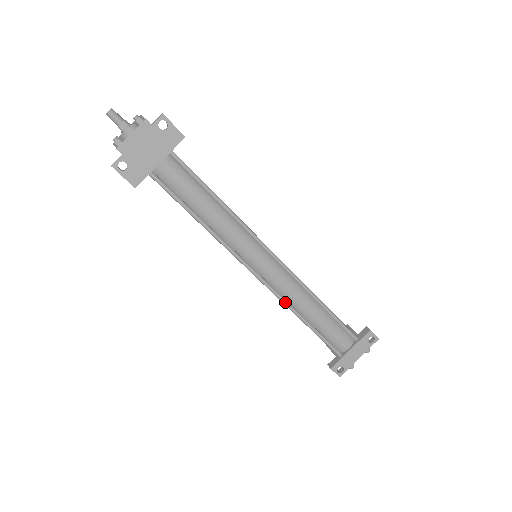
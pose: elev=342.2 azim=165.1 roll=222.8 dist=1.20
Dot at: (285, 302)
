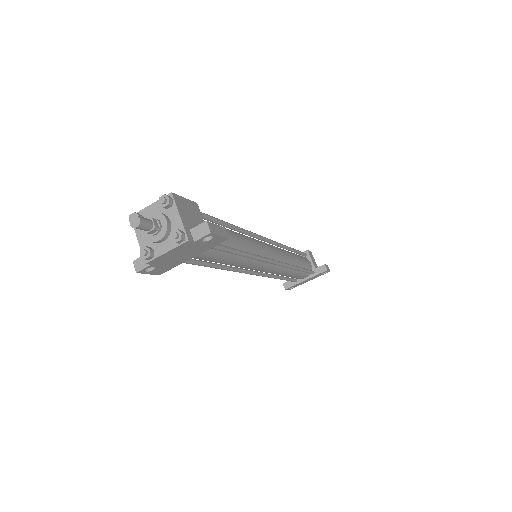
Dot at: (269, 277)
